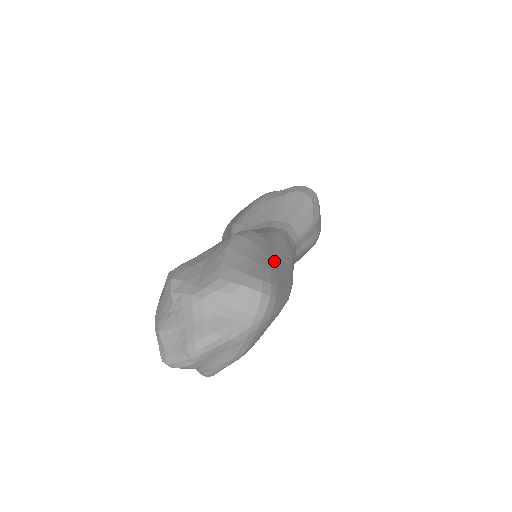
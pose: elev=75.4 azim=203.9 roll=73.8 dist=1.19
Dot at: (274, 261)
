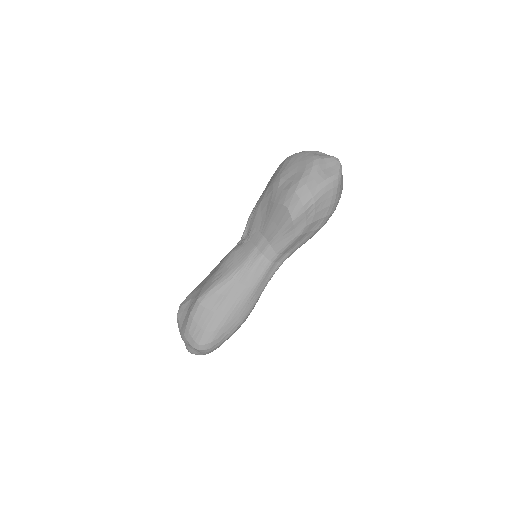
Dot at: (219, 318)
